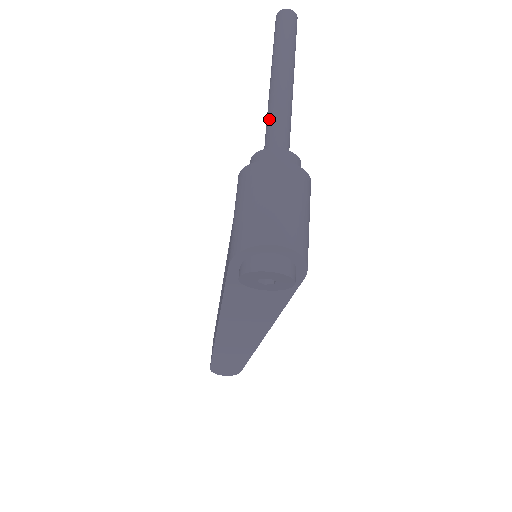
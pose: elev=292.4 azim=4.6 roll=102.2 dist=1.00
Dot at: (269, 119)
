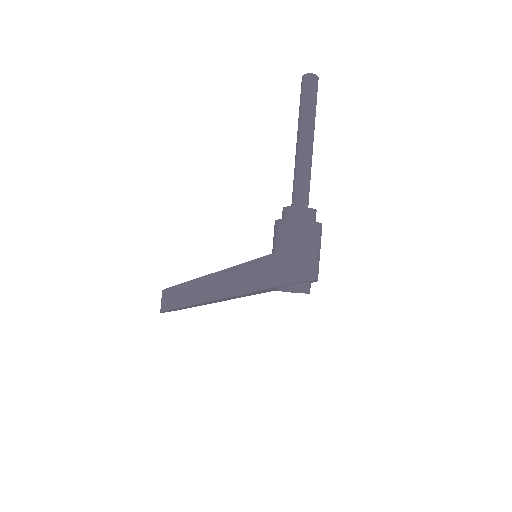
Dot at: (304, 176)
